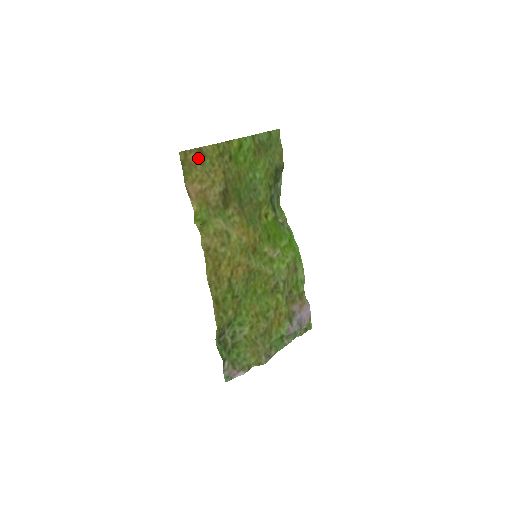
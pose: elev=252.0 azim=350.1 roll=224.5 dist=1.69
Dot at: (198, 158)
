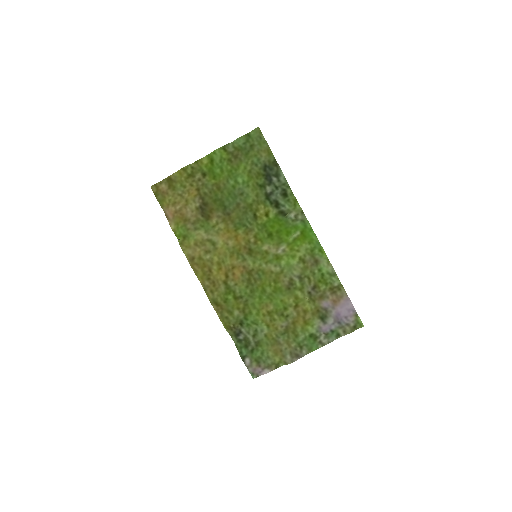
Dot at: (168, 186)
